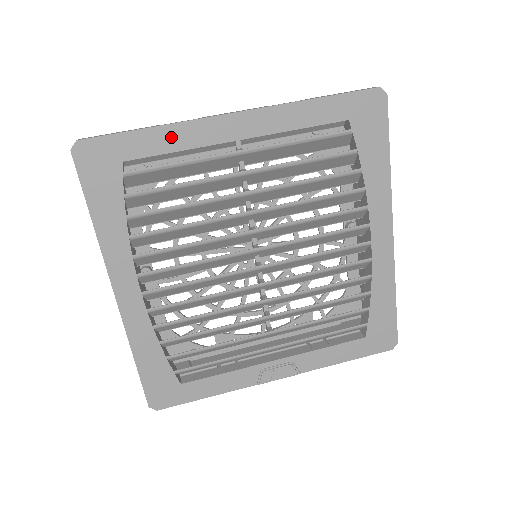
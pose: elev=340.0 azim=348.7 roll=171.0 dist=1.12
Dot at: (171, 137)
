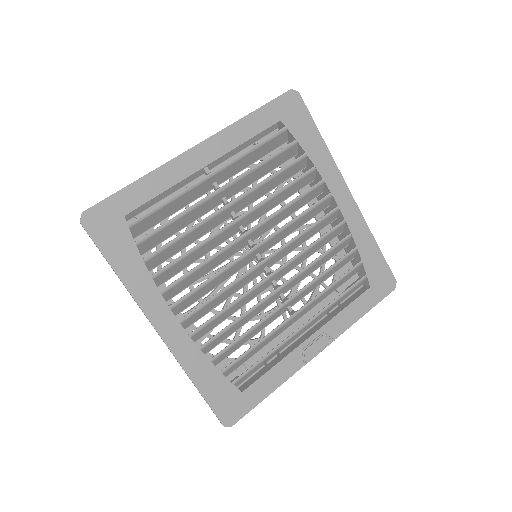
Dot at: (155, 182)
